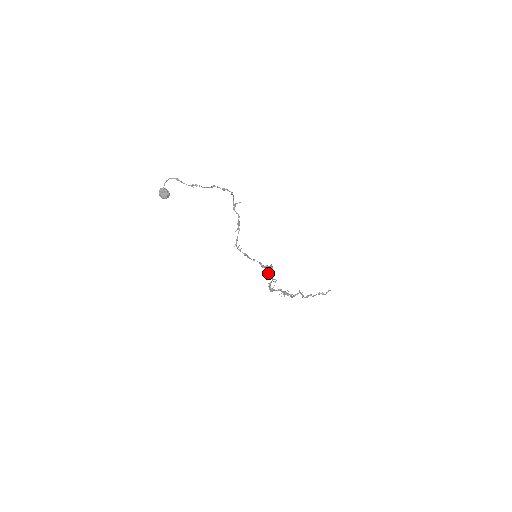
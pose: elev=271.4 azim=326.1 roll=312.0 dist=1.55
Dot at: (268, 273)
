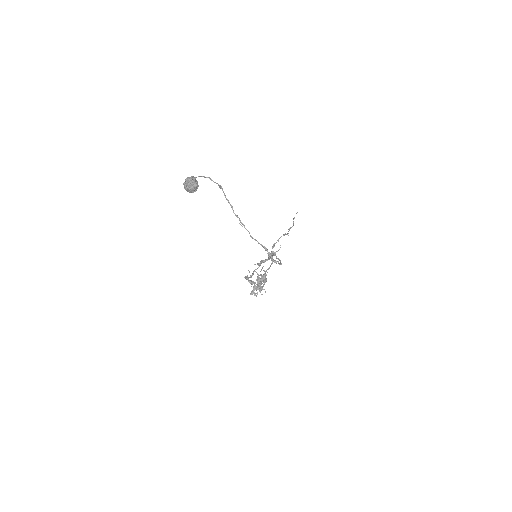
Dot at: (258, 278)
